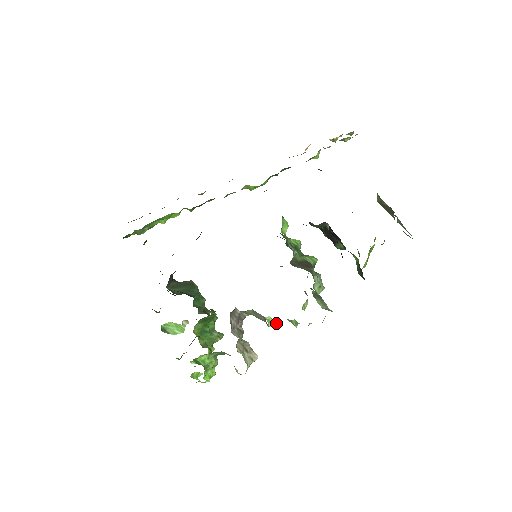
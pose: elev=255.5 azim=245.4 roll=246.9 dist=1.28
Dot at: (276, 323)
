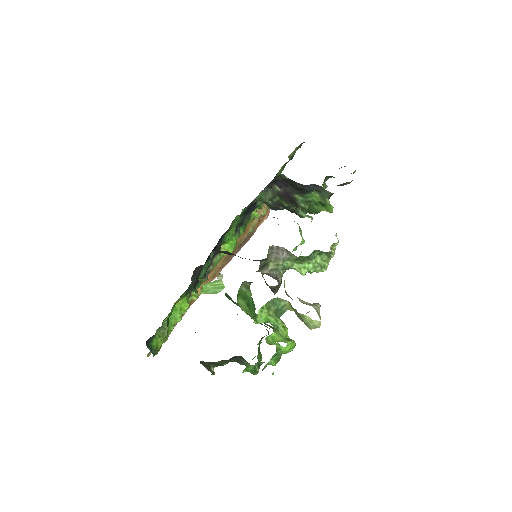
Dot at: (307, 269)
